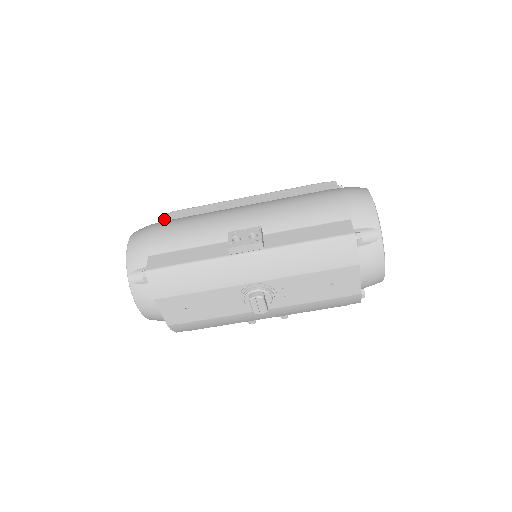
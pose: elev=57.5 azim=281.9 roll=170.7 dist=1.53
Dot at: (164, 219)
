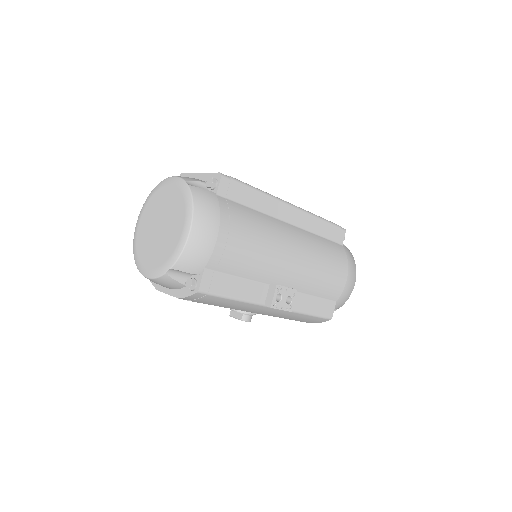
Dot at: (221, 188)
